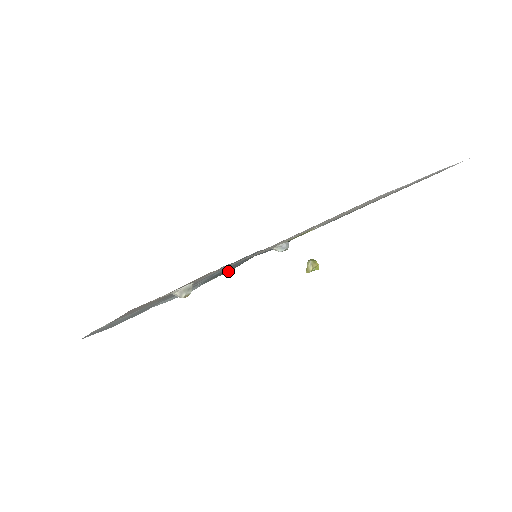
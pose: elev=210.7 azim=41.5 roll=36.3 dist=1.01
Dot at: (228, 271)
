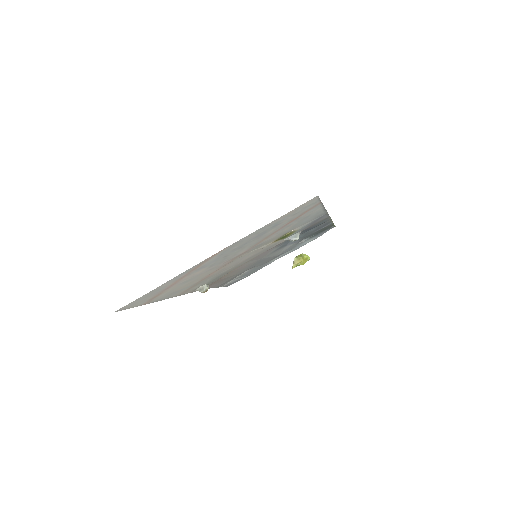
Dot at: (329, 226)
